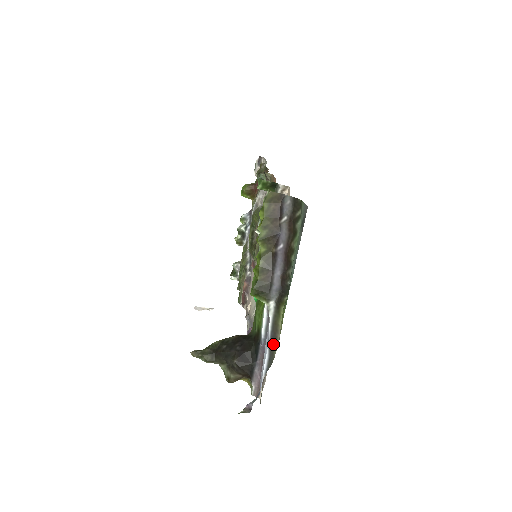
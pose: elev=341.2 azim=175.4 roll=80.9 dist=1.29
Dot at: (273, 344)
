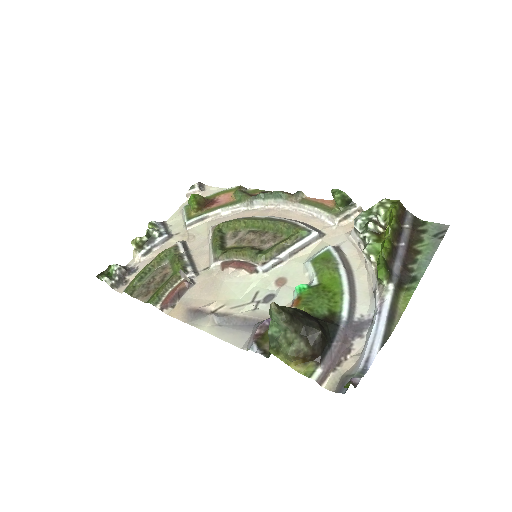
Dot at: (391, 322)
